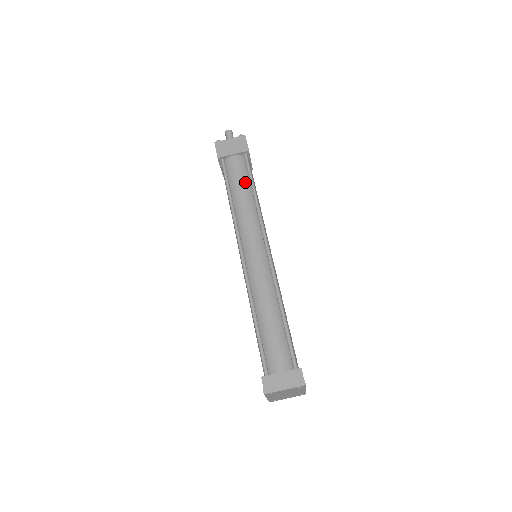
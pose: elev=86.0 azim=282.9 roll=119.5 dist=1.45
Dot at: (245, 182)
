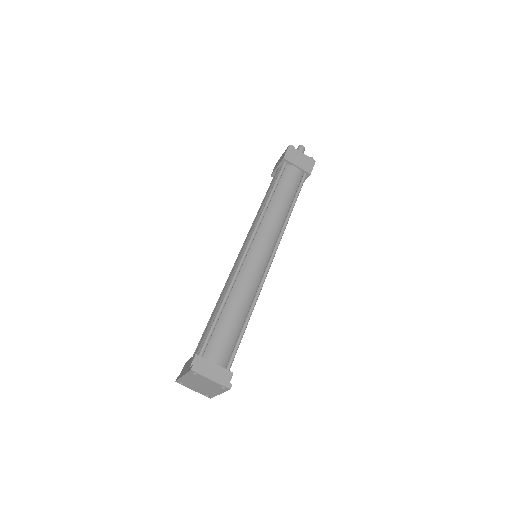
Dot at: (291, 194)
